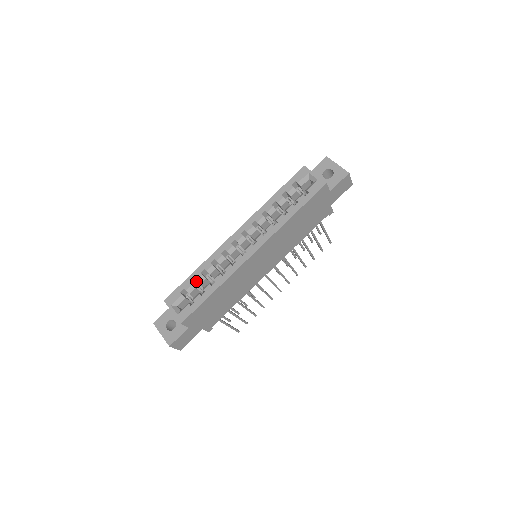
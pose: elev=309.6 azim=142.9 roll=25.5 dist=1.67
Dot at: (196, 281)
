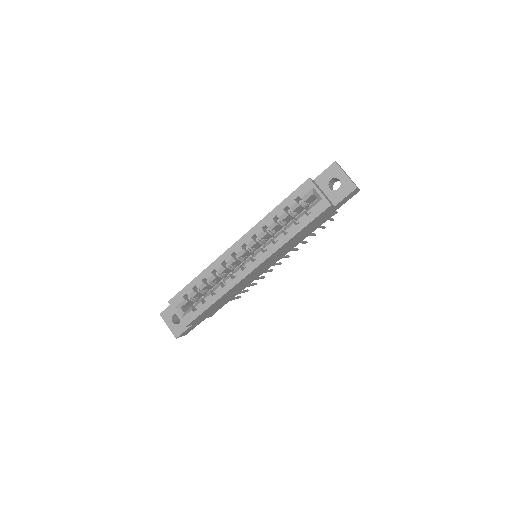
Dot at: occluded
